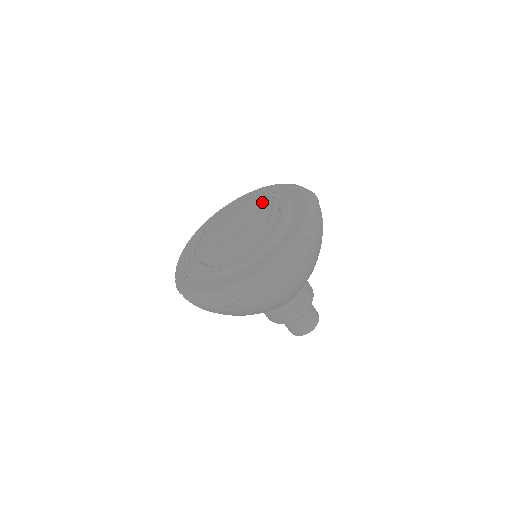
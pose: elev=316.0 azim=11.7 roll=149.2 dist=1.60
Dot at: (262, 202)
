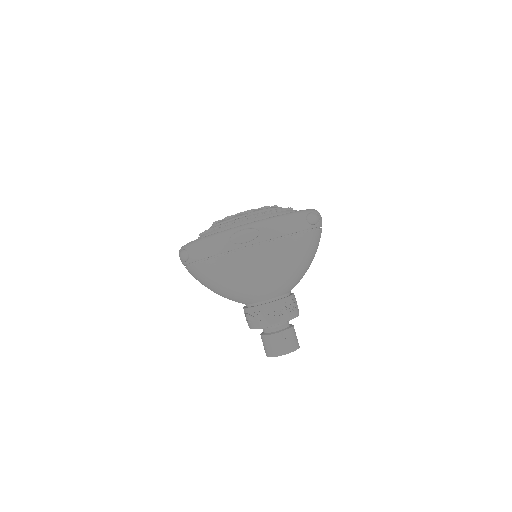
Dot at: occluded
